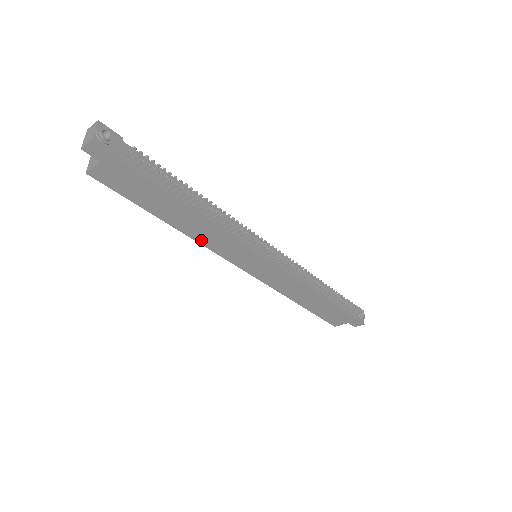
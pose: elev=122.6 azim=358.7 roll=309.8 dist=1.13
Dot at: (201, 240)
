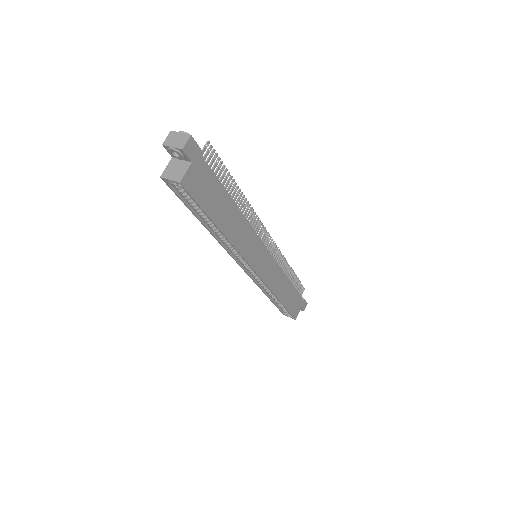
Dot at: (237, 244)
